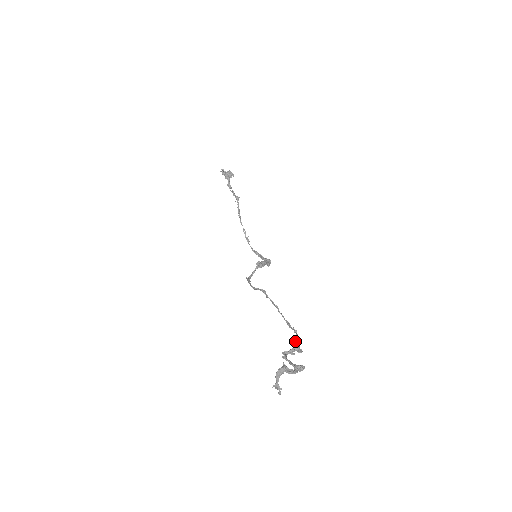
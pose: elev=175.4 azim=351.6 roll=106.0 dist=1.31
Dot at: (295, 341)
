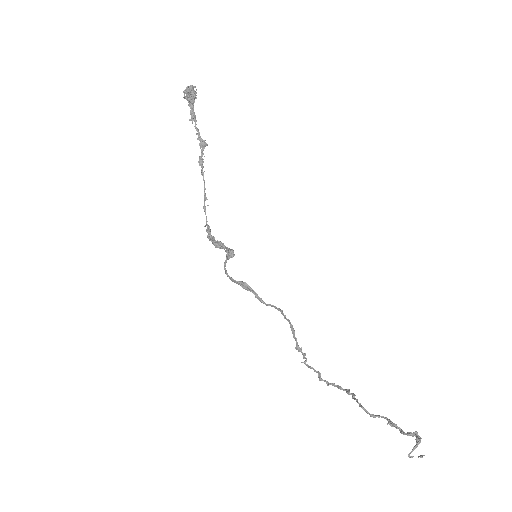
Dot at: (316, 371)
